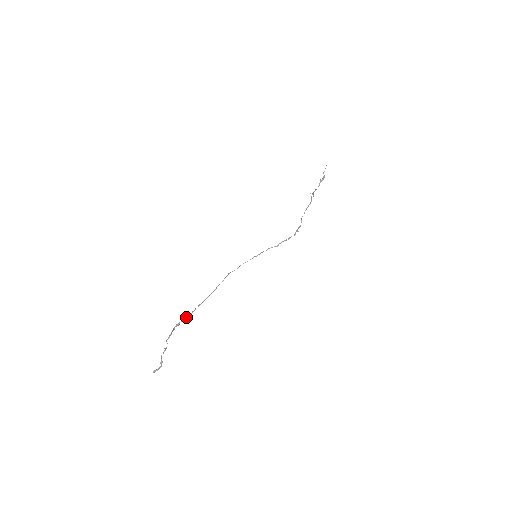
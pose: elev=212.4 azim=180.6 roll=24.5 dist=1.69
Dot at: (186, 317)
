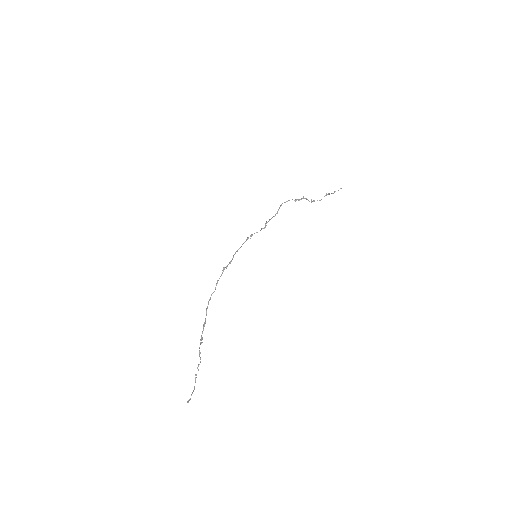
Dot at: occluded
